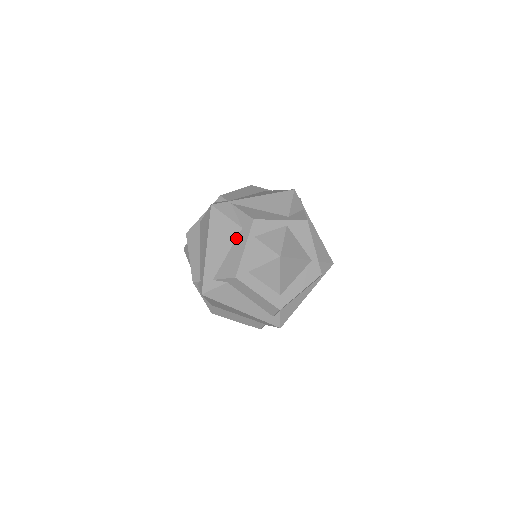
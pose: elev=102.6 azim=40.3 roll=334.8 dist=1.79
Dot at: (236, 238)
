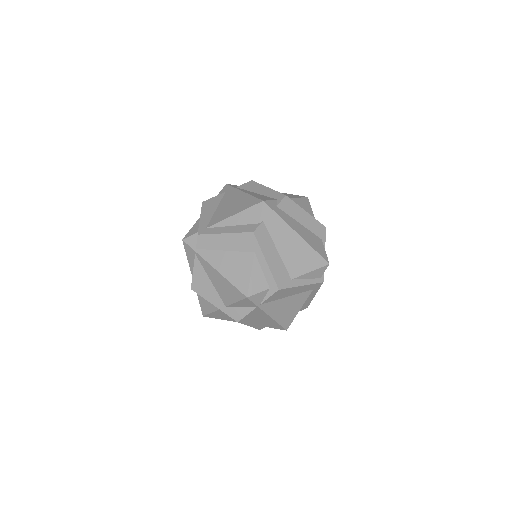
Dot at: occluded
